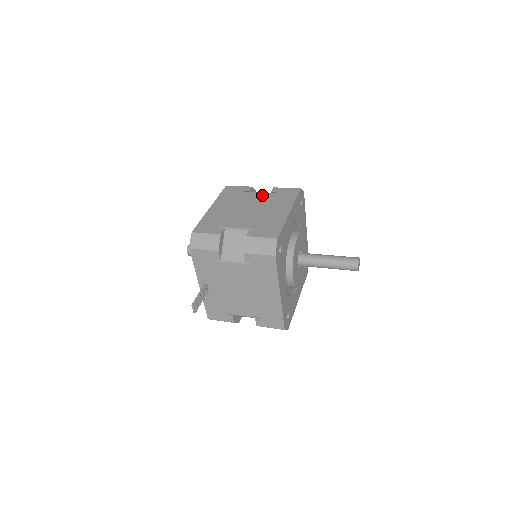
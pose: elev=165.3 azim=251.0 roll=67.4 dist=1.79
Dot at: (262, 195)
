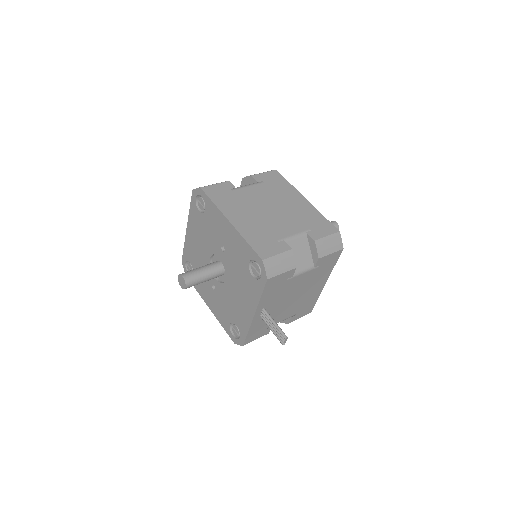
Dot at: (256, 188)
